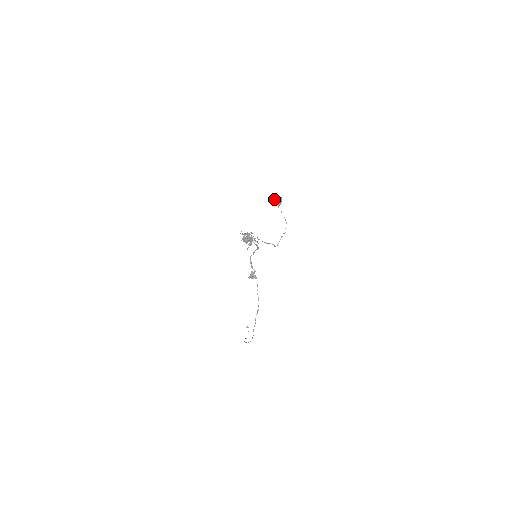
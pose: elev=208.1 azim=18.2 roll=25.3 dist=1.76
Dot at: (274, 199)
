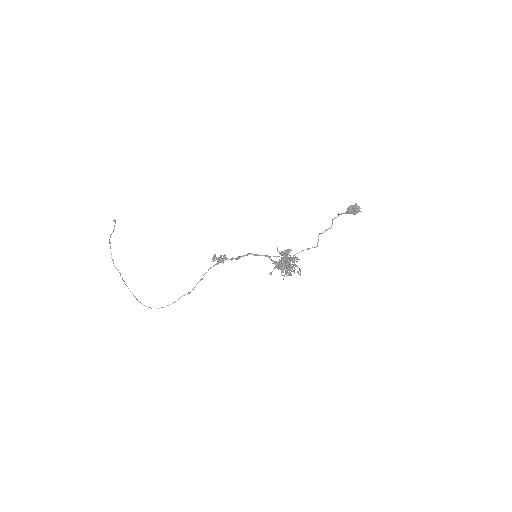
Dot at: (350, 207)
